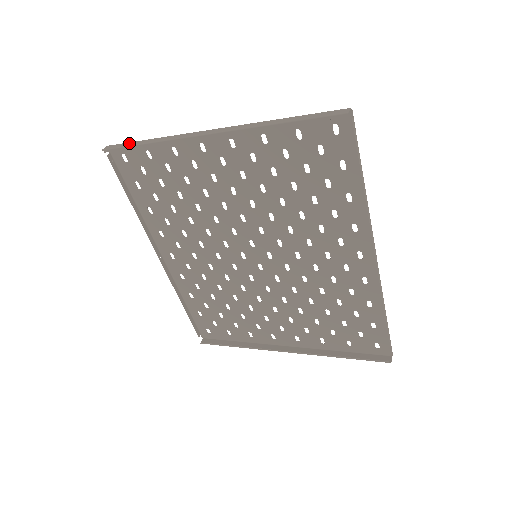
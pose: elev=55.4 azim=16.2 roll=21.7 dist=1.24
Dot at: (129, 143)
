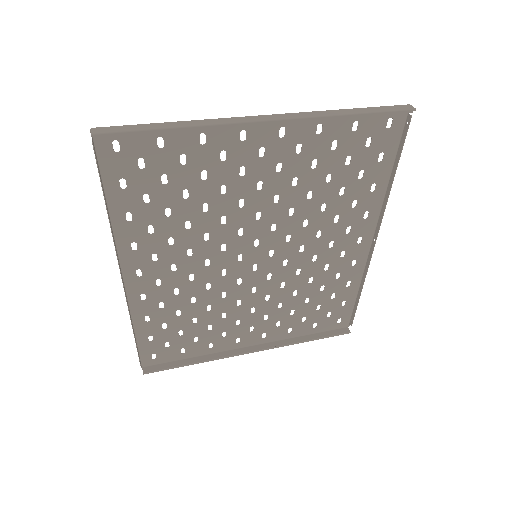
Dot at: (138, 126)
